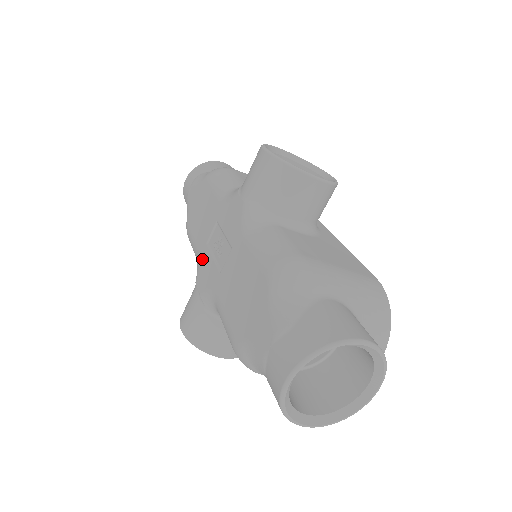
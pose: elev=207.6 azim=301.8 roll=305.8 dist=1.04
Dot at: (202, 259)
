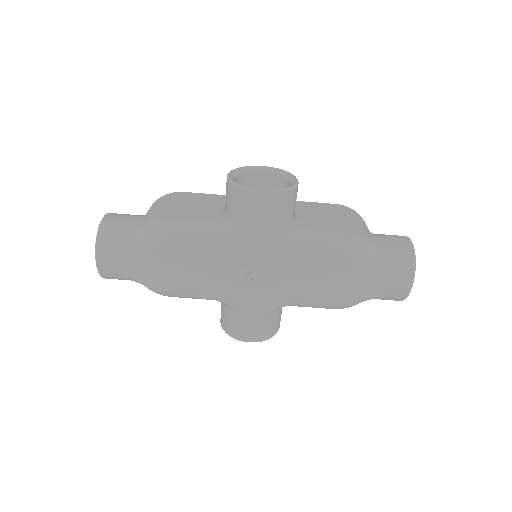
Dot at: (235, 294)
